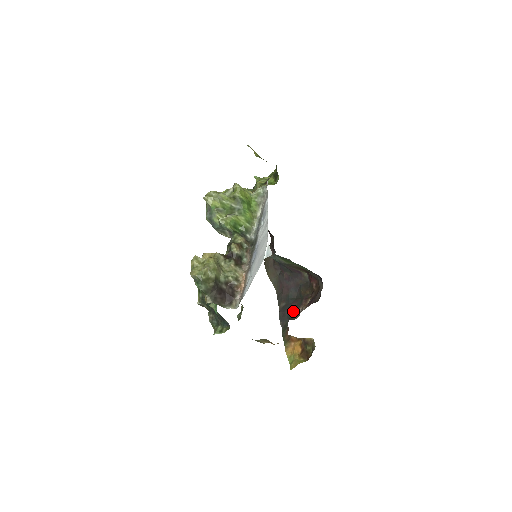
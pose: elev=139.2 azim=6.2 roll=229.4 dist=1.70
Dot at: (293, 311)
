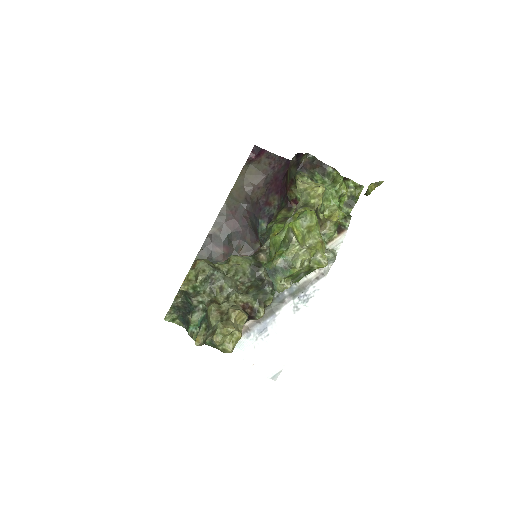
Dot at: (220, 257)
